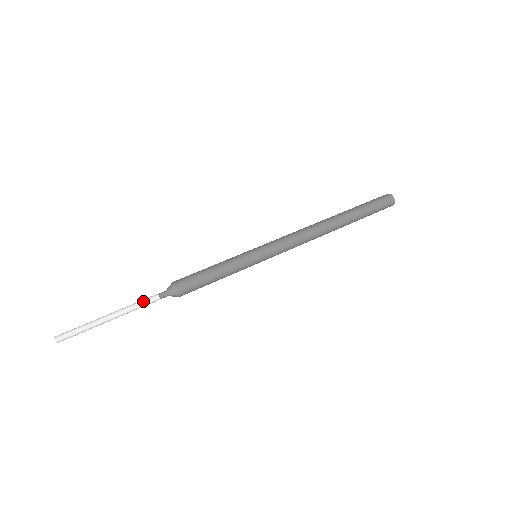
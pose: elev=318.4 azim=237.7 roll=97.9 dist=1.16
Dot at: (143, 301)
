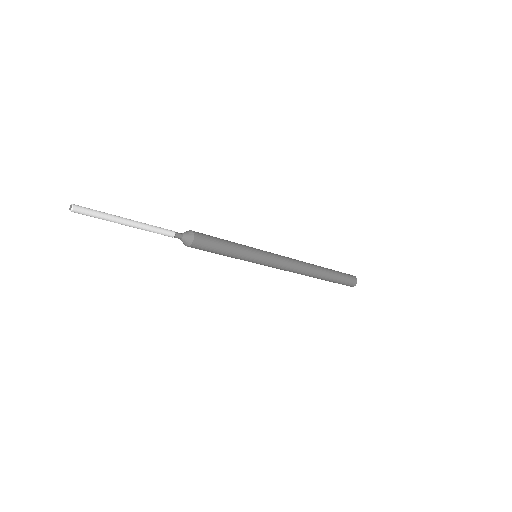
Dot at: (160, 227)
